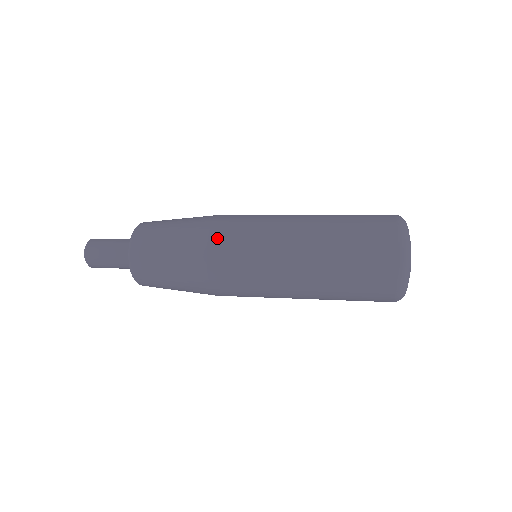
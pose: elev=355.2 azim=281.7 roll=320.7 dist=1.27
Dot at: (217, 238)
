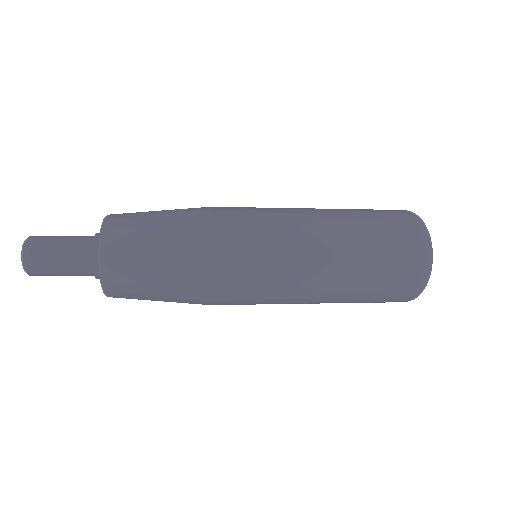
Dot at: (224, 225)
